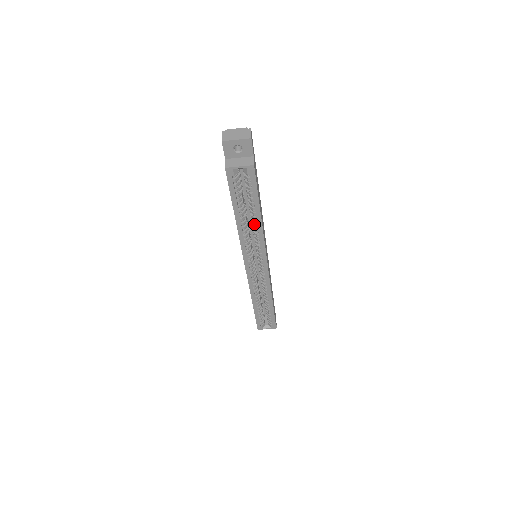
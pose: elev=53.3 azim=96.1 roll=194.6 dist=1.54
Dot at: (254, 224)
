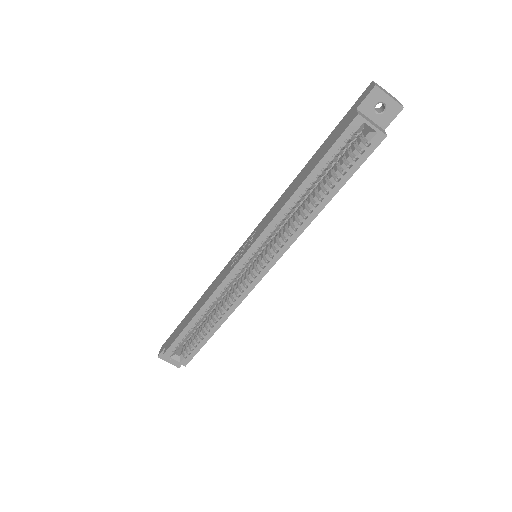
Dot at: (307, 210)
